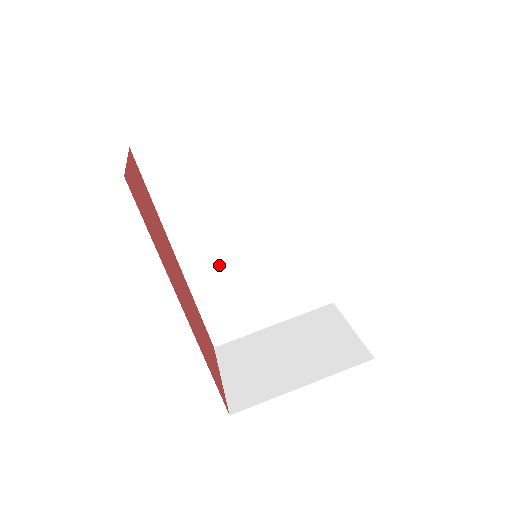
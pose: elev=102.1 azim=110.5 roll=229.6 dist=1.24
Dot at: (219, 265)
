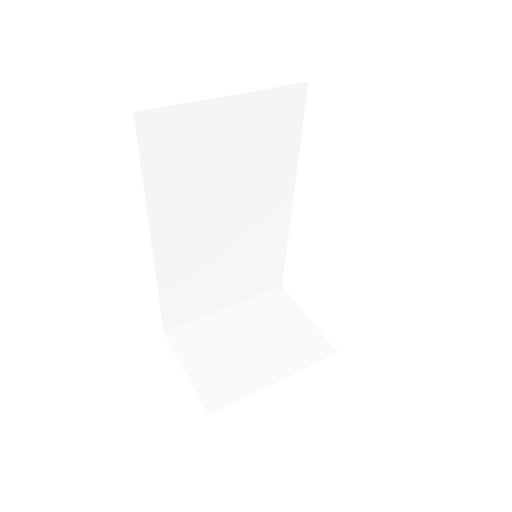
Dot at: (193, 251)
